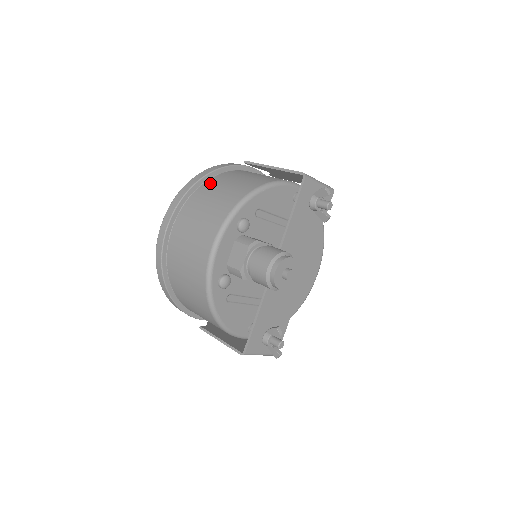
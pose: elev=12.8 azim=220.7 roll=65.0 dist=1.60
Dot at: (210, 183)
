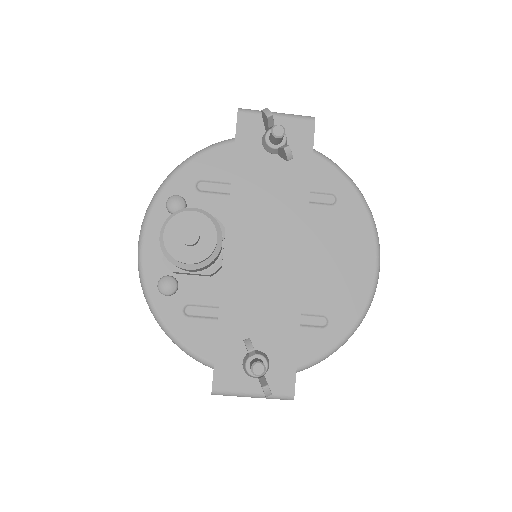
Dot at: occluded
